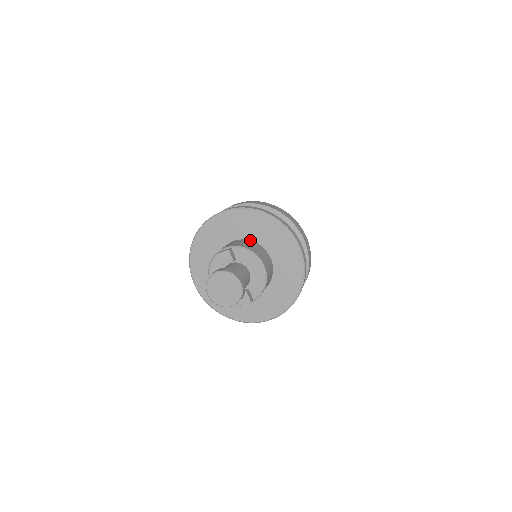
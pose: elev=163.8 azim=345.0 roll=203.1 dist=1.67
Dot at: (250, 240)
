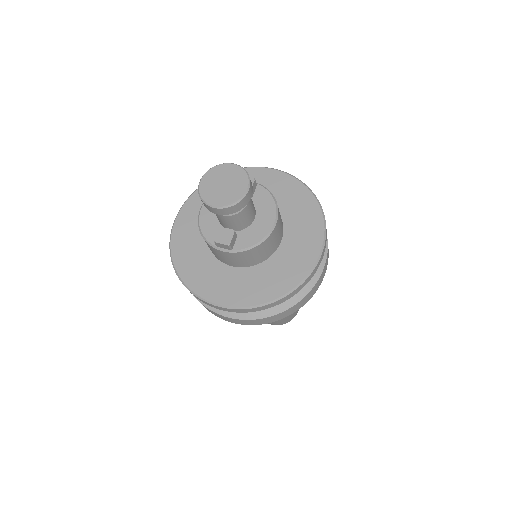
Dot at: occluded
